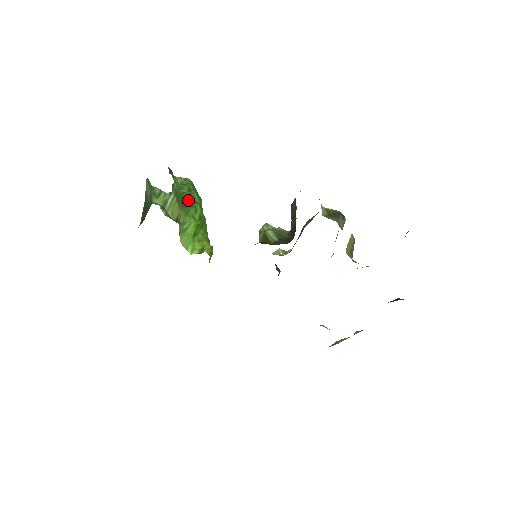
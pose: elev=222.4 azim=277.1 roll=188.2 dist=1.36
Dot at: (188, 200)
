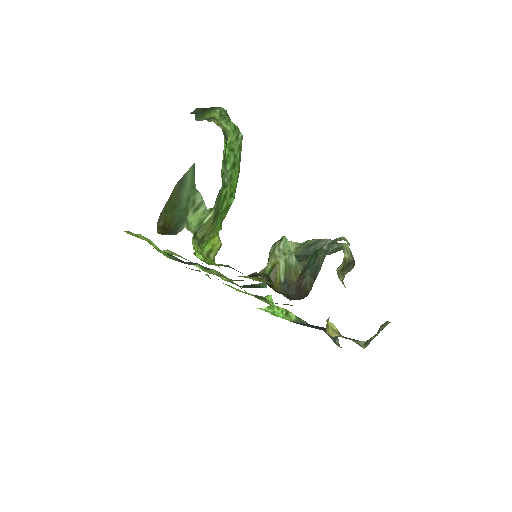
Dot at: (226, 193)
